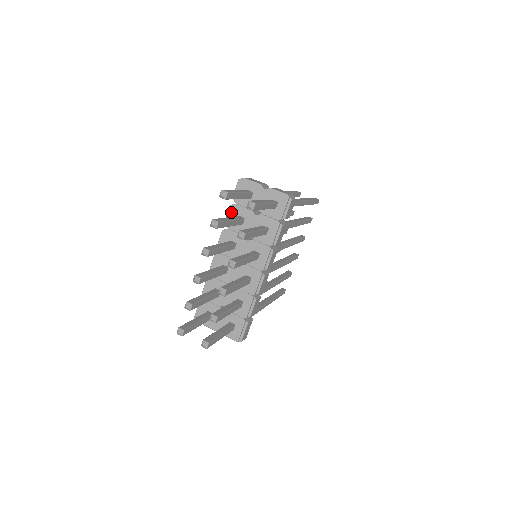
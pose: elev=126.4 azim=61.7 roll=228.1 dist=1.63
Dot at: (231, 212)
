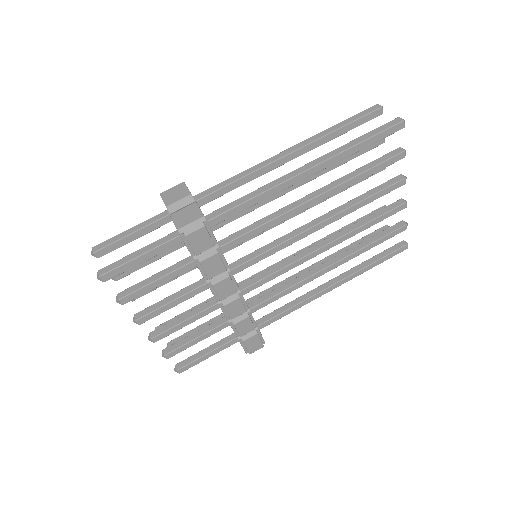
Dot at: occluded
